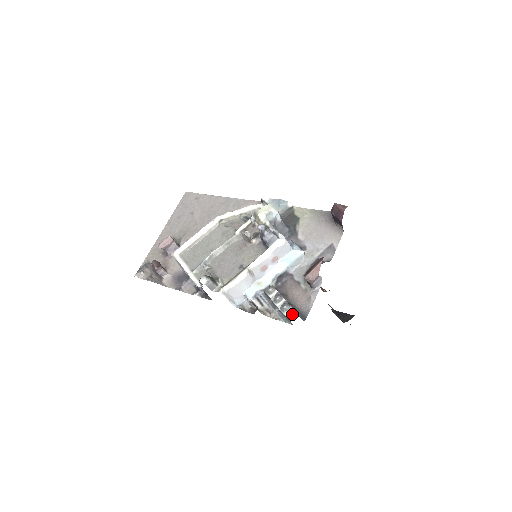
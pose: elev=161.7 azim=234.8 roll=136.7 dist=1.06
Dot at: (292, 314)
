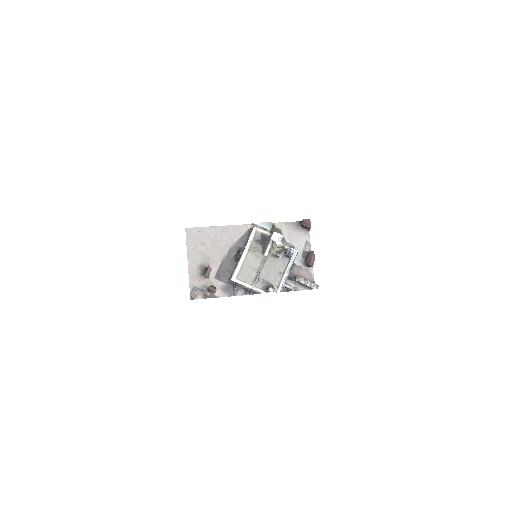
Dot at: (318, 287)
